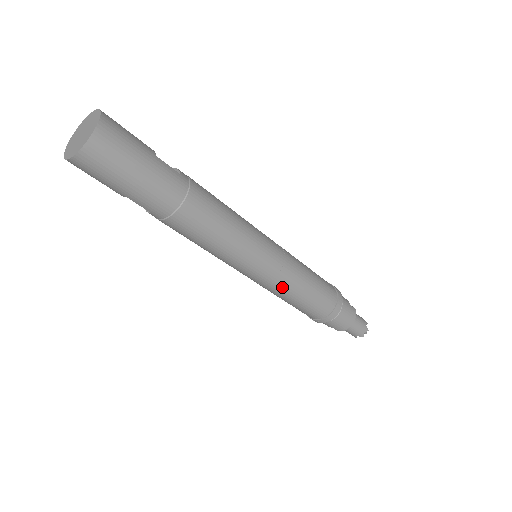
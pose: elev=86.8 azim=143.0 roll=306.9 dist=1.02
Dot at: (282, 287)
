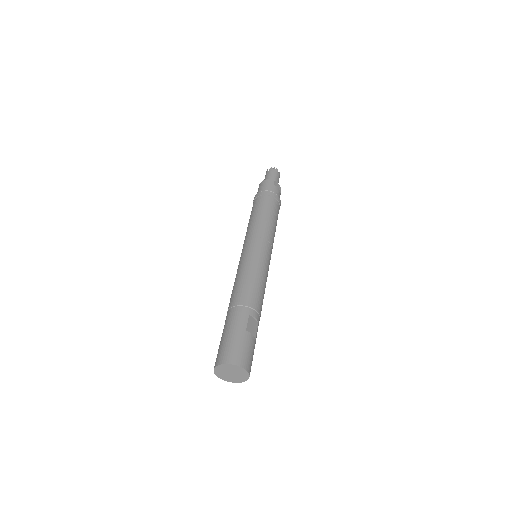
Dot at: occluded
